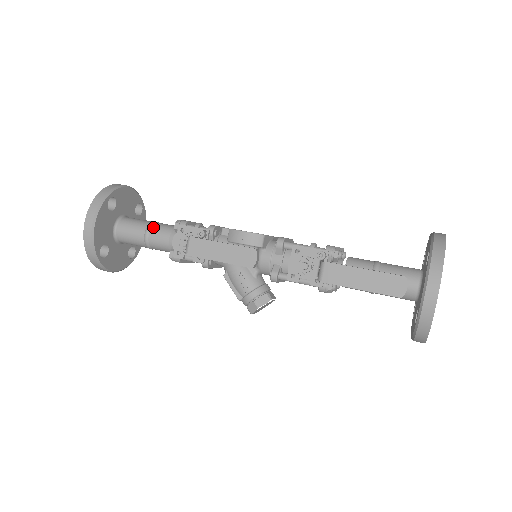
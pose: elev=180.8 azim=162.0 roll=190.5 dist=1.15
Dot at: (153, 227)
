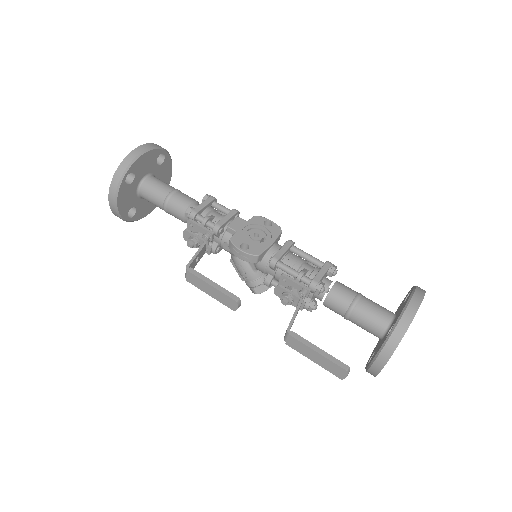
Dot at: (169, 202)
